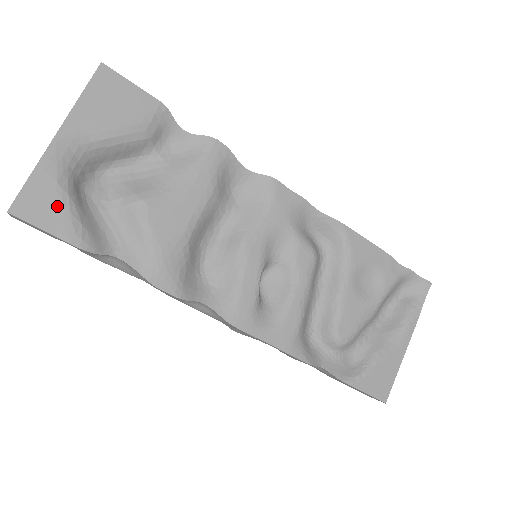
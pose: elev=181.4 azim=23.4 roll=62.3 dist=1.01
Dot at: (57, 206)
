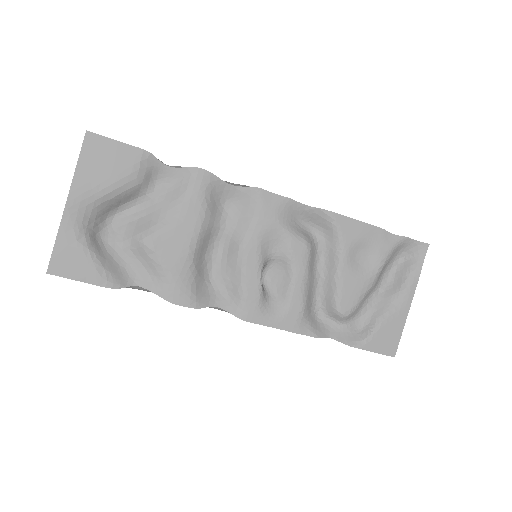
Dot at: (82, 259)
